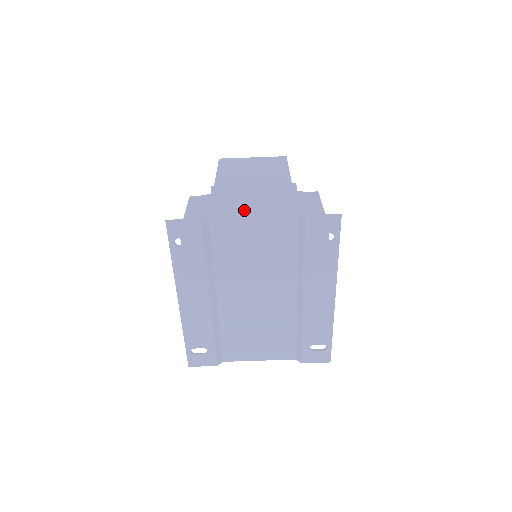
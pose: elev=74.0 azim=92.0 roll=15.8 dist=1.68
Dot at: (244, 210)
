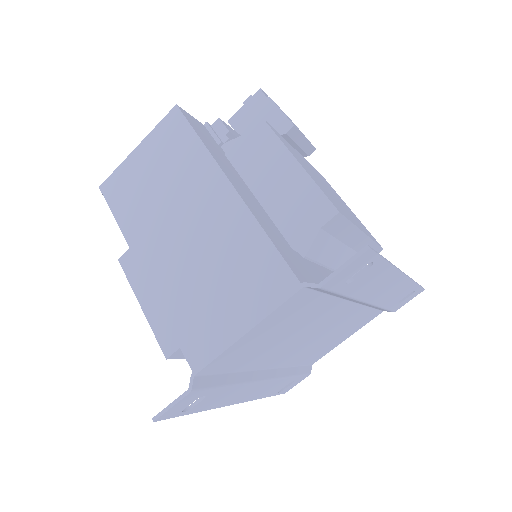
Dot at: (226, 328)
